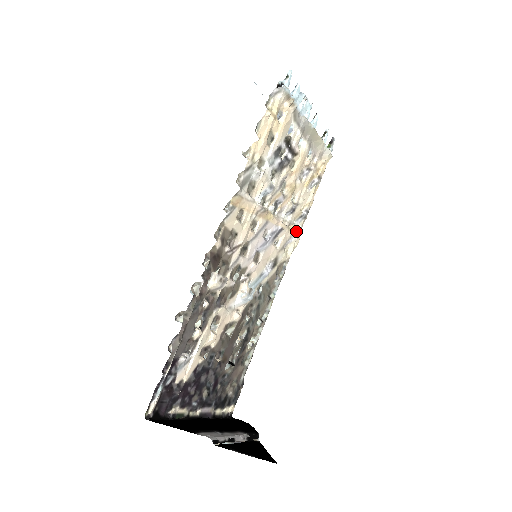
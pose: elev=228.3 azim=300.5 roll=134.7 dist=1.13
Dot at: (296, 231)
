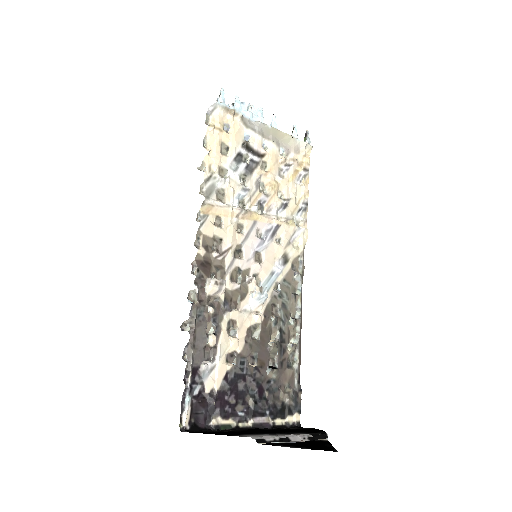
Dot at: (300, 225)
